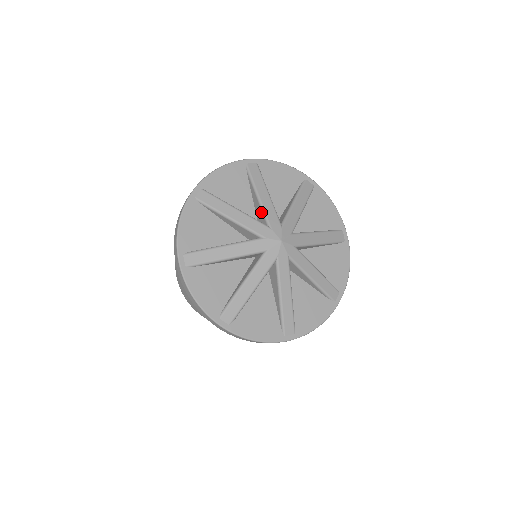
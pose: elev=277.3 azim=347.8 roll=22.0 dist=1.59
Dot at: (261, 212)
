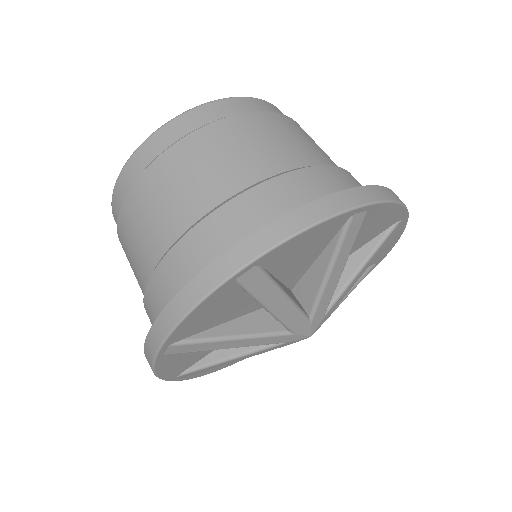
Dot at: (314, 294)
